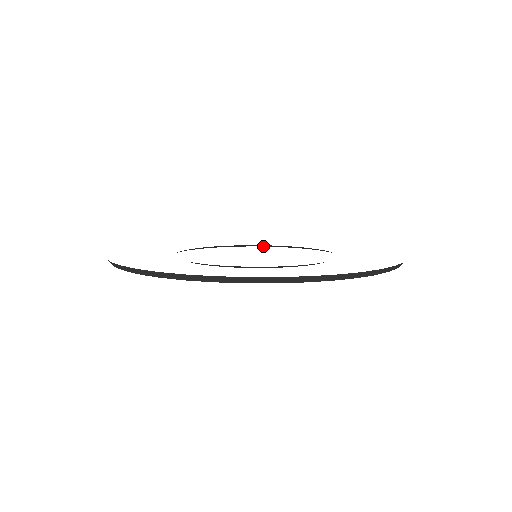
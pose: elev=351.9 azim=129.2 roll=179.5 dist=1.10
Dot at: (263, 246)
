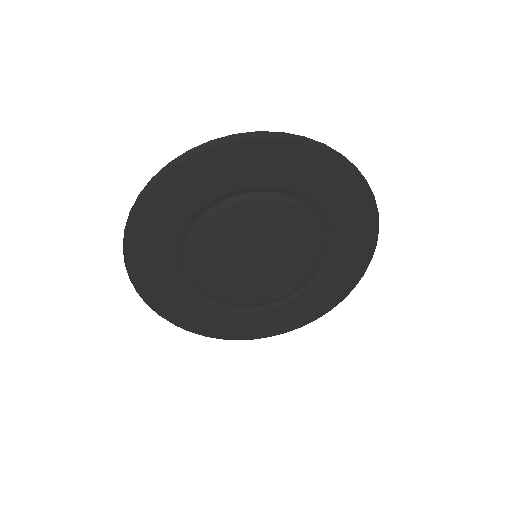
Dot at: (206, 302)
